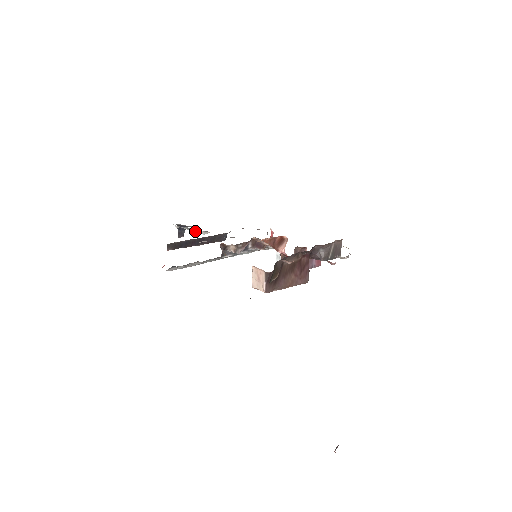
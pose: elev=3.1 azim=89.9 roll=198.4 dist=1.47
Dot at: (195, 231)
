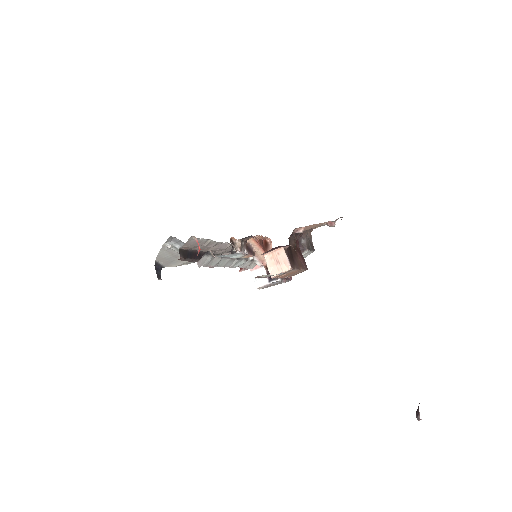
Dot at: occluded
